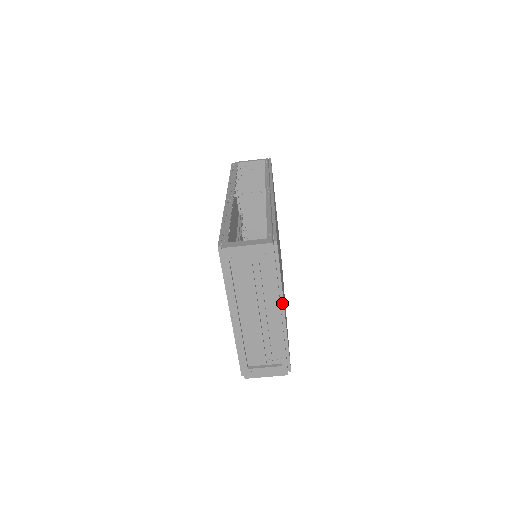
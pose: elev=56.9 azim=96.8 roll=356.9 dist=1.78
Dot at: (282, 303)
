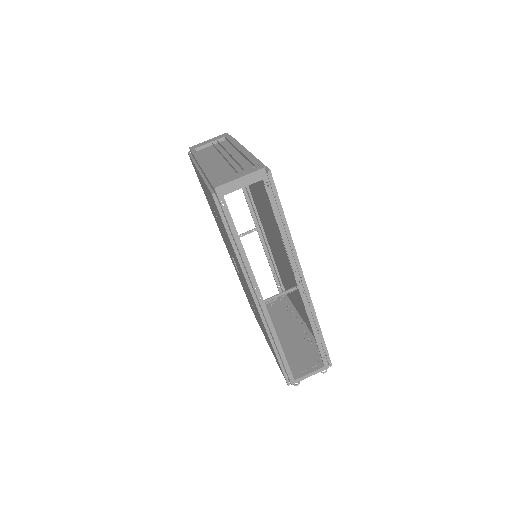
Dot at: occluded
